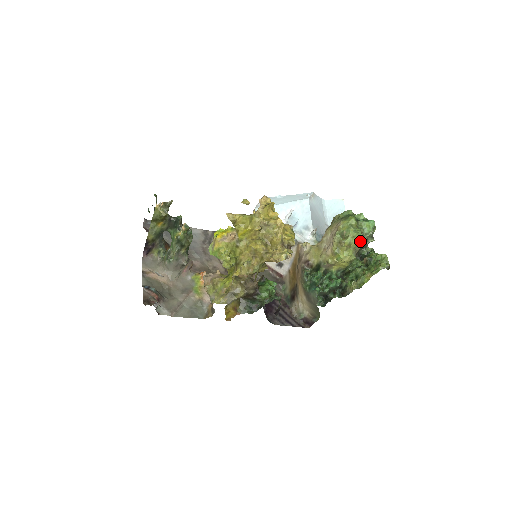
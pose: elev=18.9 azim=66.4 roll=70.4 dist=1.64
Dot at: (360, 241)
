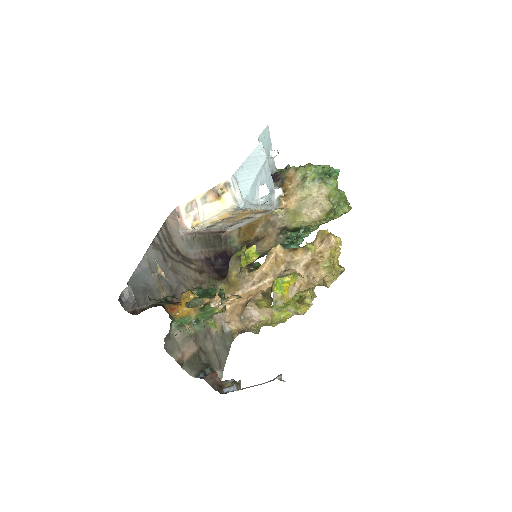
Dot at: occluded
